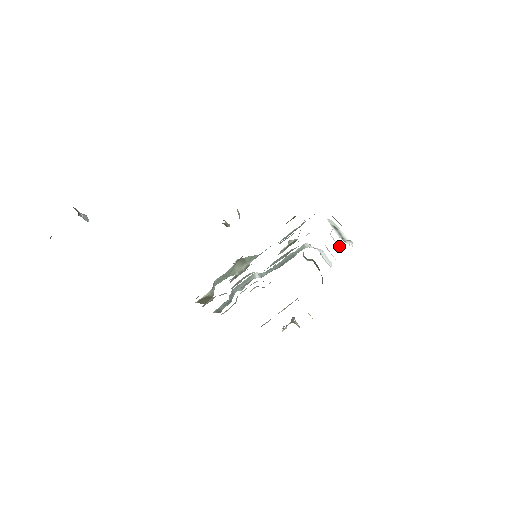
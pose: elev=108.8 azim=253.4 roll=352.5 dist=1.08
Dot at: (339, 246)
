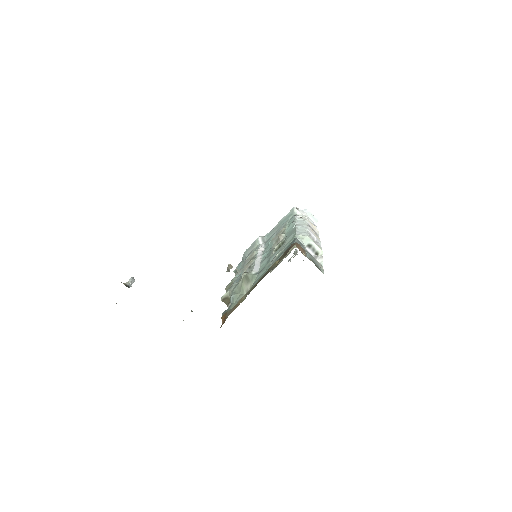
Dot at: (316, 240)
